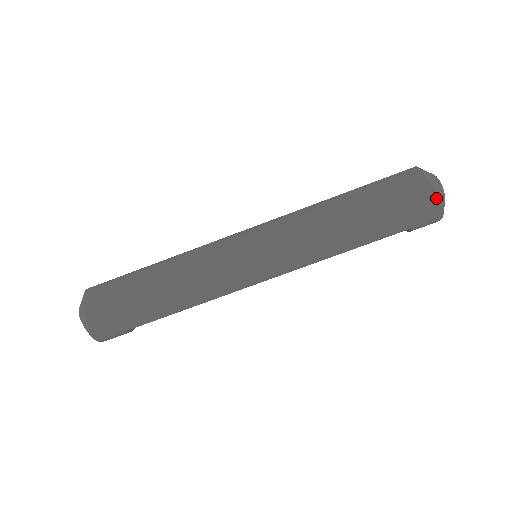
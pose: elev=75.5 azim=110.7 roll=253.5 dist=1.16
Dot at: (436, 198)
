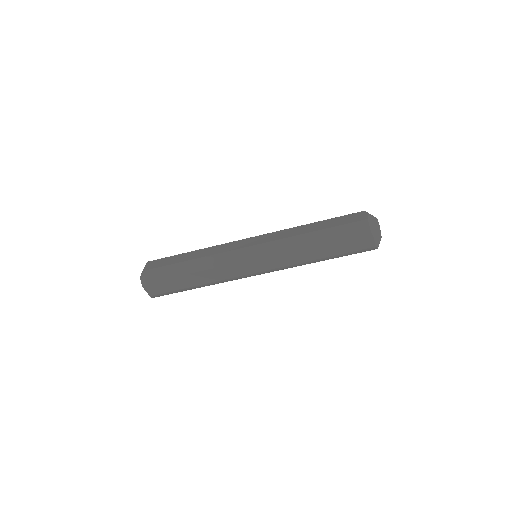
Dot at: (374, 245)
